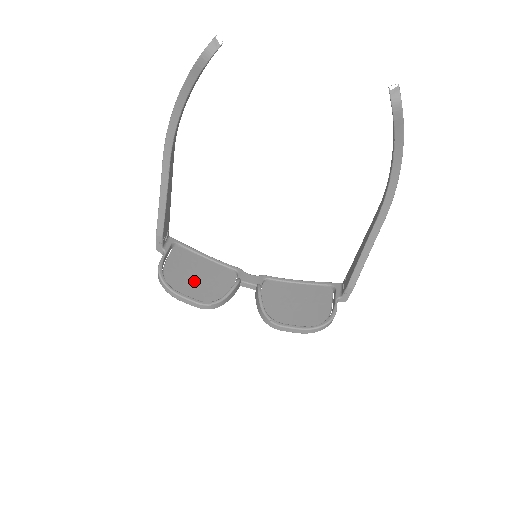
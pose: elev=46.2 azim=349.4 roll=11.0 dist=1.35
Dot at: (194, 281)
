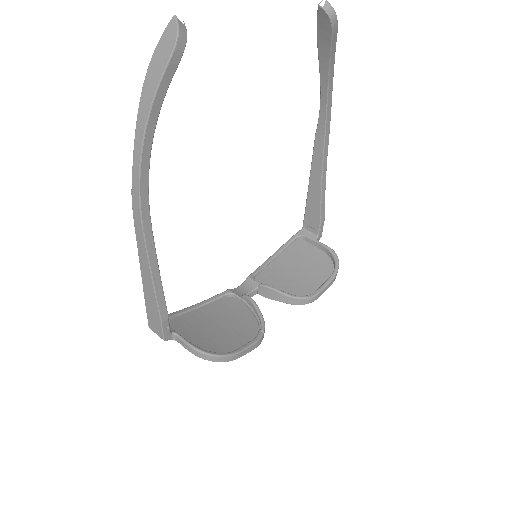
Dot at: (224, 332)
